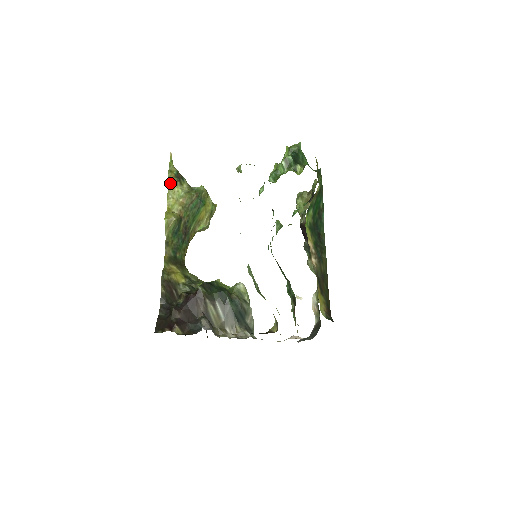
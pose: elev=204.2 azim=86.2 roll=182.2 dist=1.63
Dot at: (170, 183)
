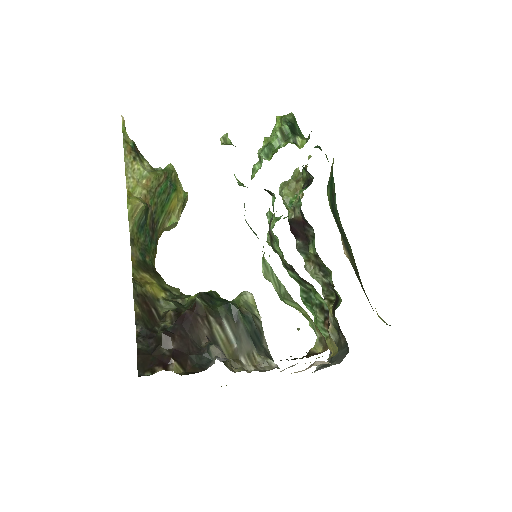
Dot at: (127, 157)
